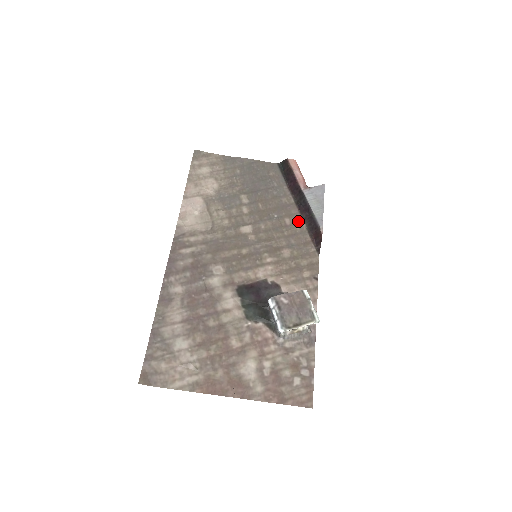
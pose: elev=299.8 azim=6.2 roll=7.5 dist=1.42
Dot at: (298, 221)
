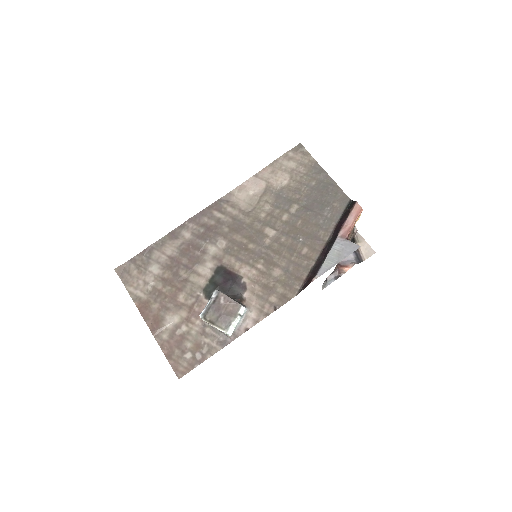
Dot at: (312, 257)
